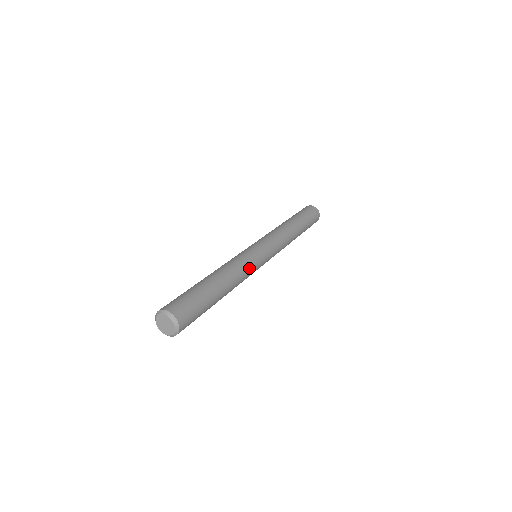
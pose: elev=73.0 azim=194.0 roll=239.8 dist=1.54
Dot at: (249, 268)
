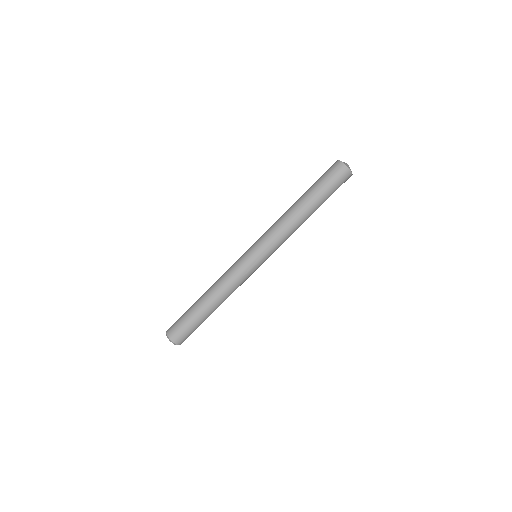
Dot at: (242, 282)
